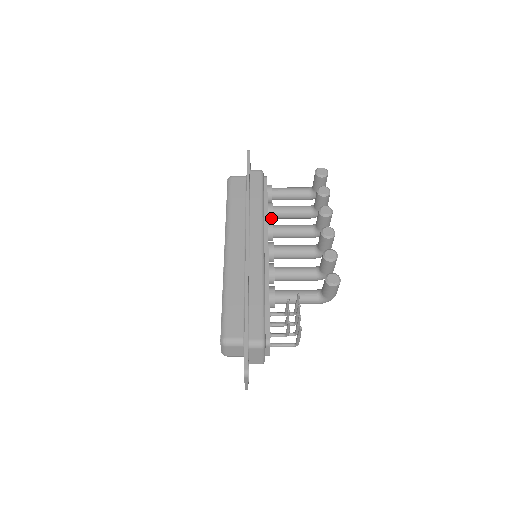
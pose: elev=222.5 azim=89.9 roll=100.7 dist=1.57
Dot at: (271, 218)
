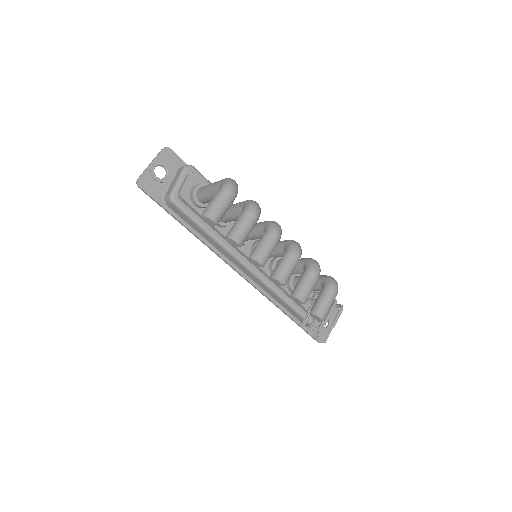
Dot at: (230, 224)
